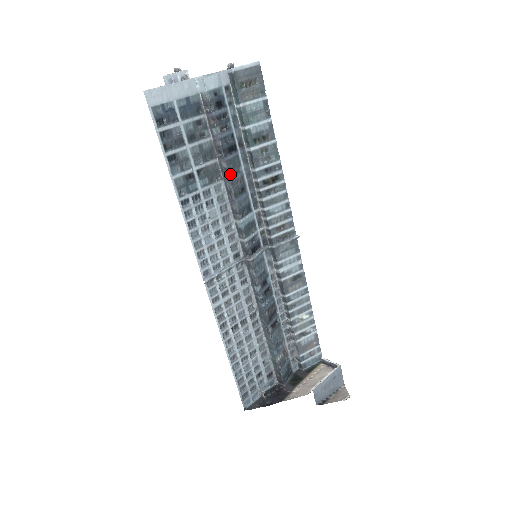
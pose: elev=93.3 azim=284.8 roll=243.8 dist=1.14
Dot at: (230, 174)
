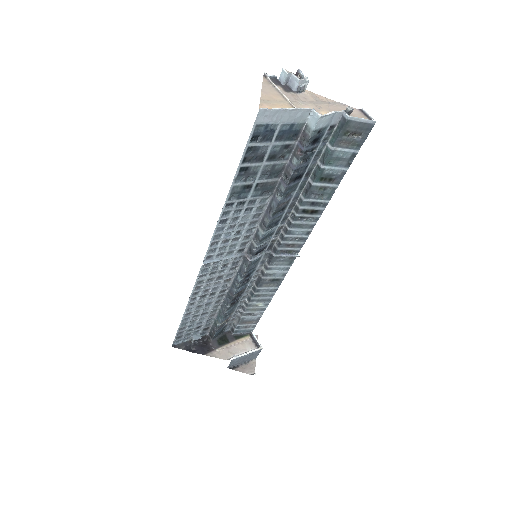
Dot at: (282, 197)
